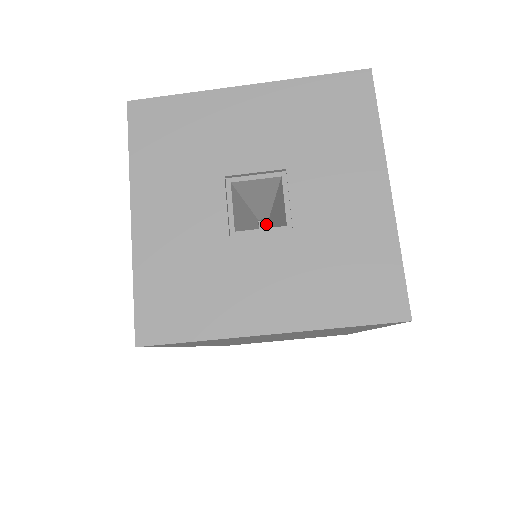
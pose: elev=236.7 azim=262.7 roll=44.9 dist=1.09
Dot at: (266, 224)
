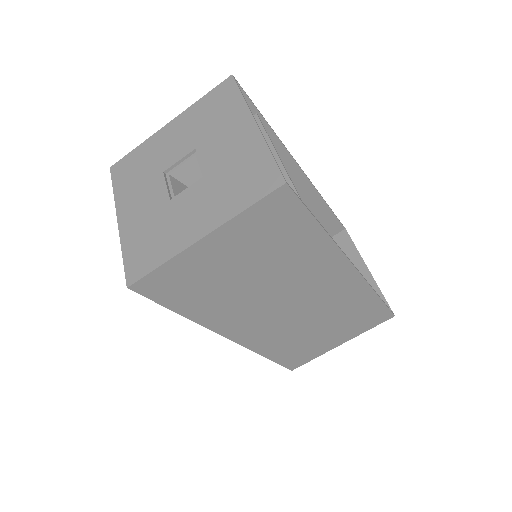
Dot at: occluded
